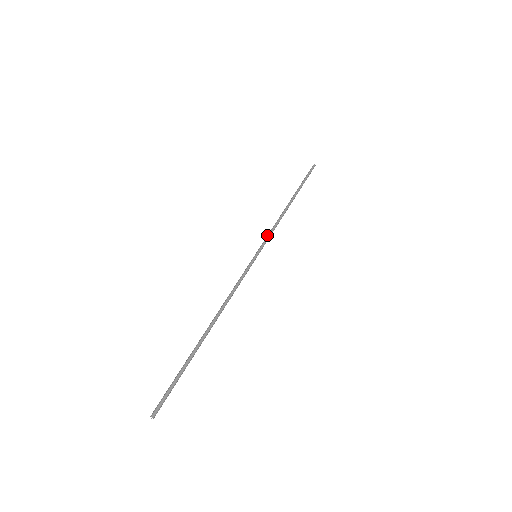
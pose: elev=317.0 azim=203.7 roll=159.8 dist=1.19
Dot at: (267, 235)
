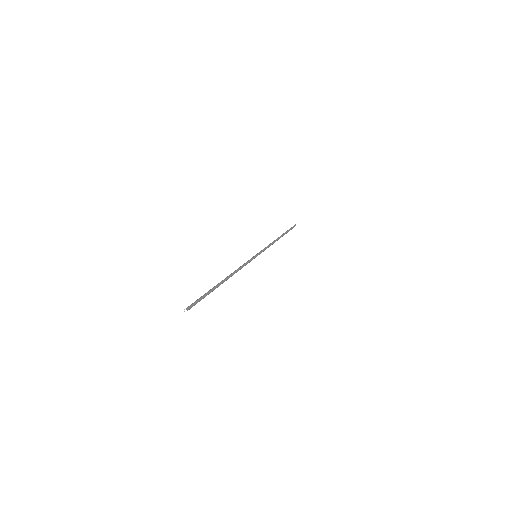
Dot at: (263, 249)
